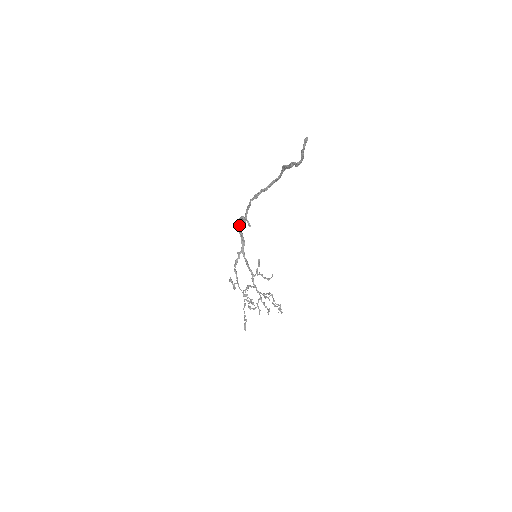
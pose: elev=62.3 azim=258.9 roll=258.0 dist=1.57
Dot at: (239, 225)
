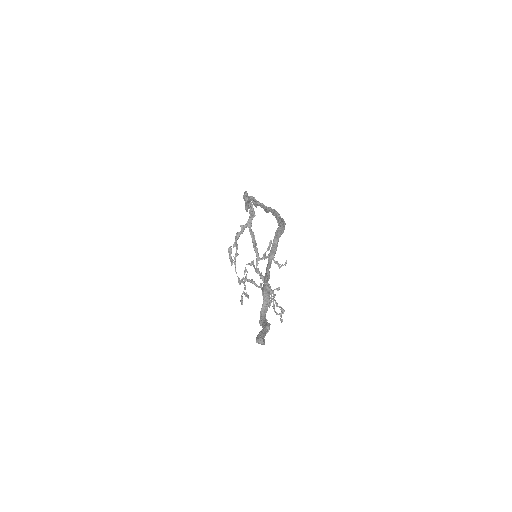
Dot at: (244, 198)
